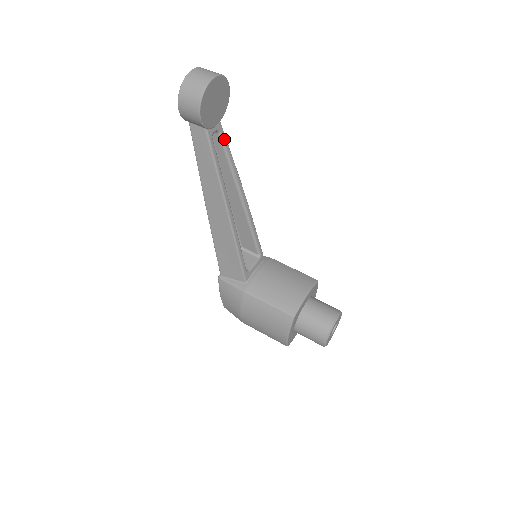
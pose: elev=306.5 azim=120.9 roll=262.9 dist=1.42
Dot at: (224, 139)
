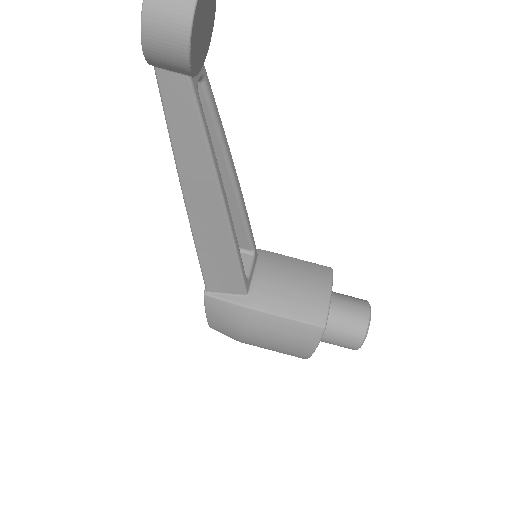
Dot at: (210, 91)
